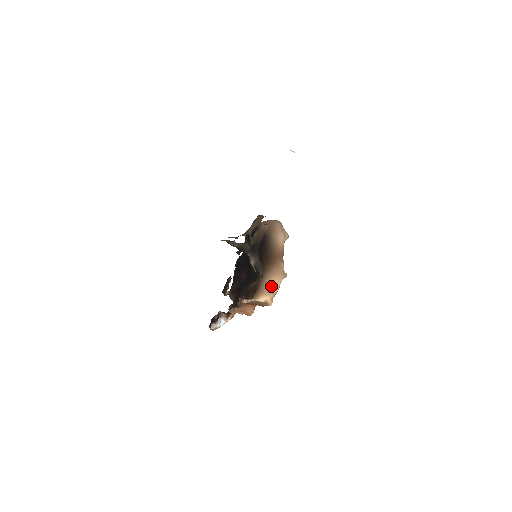
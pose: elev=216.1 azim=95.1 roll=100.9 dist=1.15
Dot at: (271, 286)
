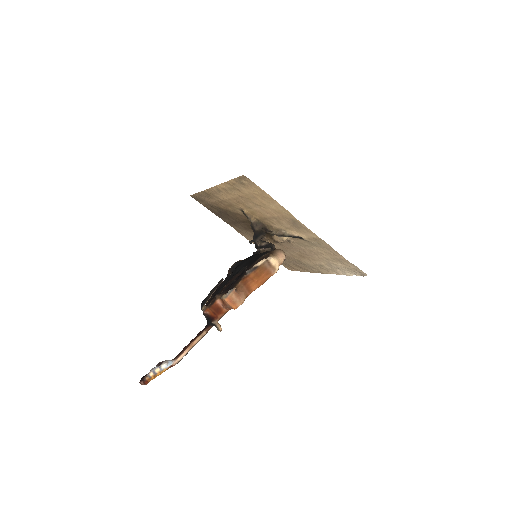
Dot at: (282, 253)
